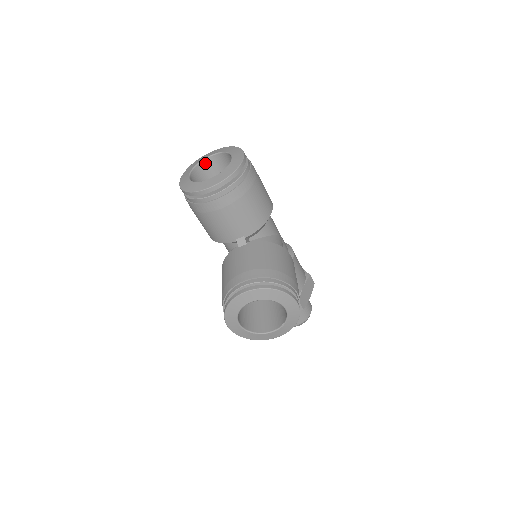
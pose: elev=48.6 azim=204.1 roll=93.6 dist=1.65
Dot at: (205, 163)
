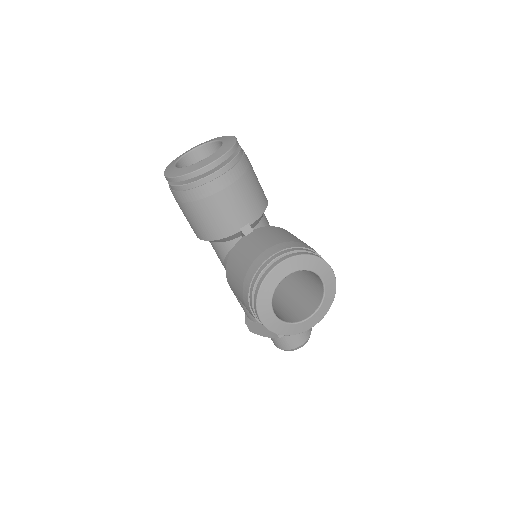
Dot at: (186, 159)
